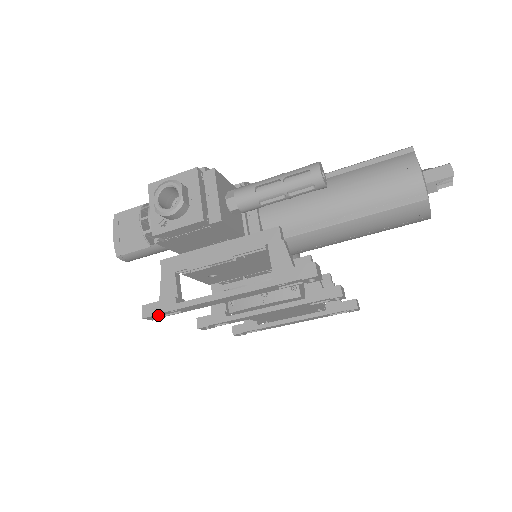
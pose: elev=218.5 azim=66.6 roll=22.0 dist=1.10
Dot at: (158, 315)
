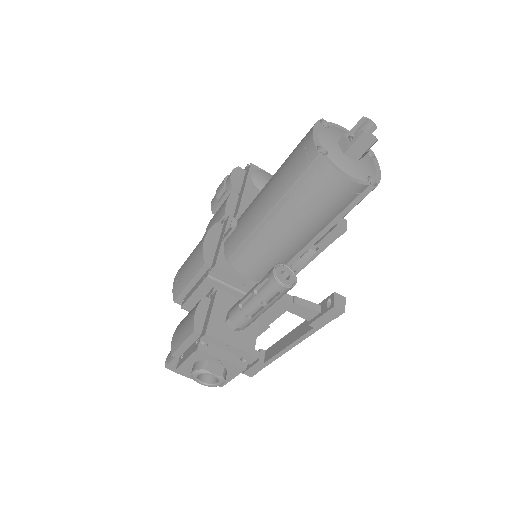
Dot at: occluded
